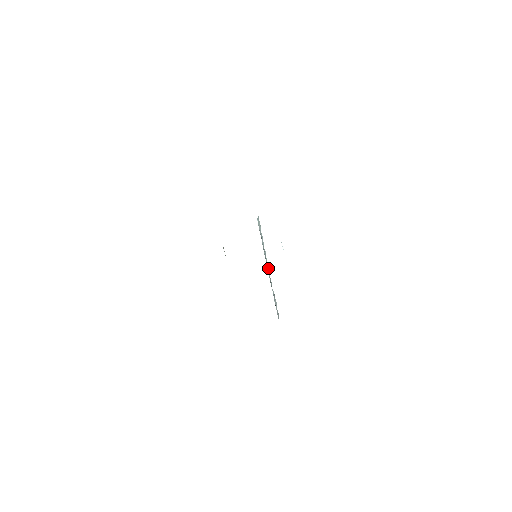
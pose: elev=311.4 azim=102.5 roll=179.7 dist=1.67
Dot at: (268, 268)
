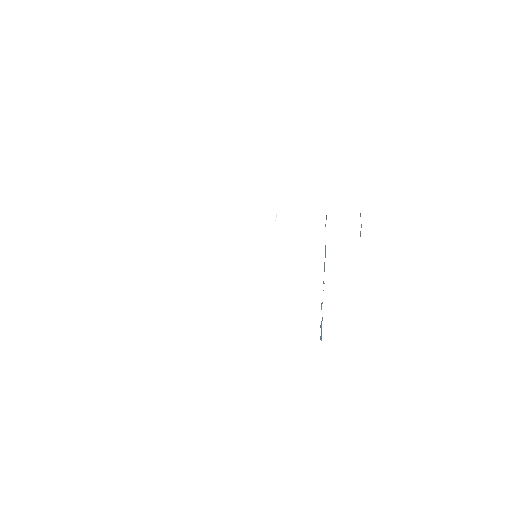
Dot at: occluded
